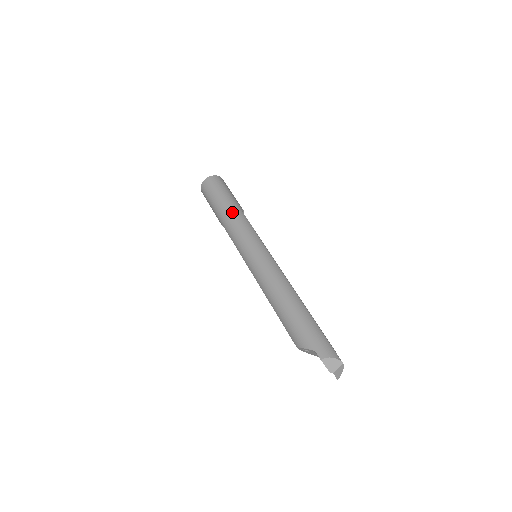
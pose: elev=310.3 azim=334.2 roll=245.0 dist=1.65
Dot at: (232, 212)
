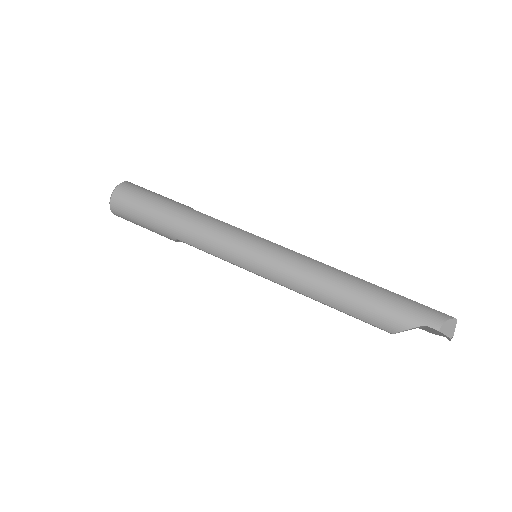
Dot at: (187, 218)
